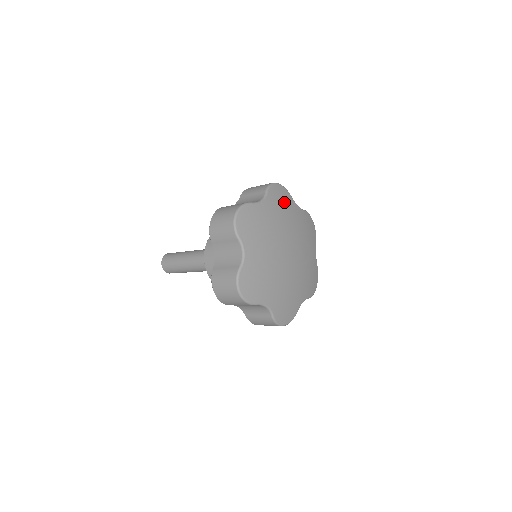
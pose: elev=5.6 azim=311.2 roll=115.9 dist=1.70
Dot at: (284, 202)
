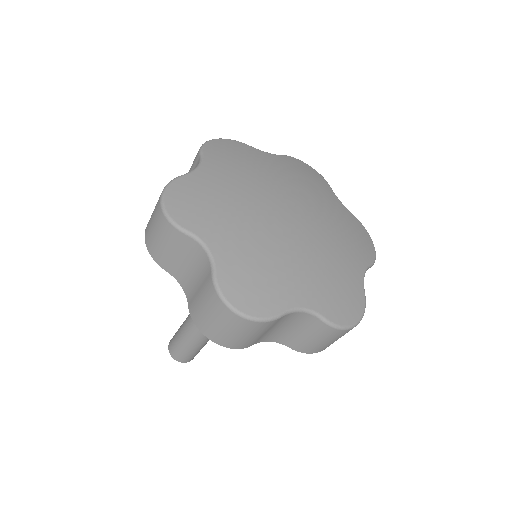
Dot at: (310, 177)
